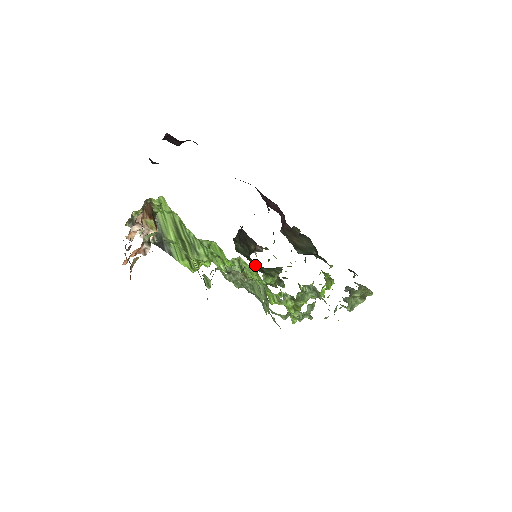
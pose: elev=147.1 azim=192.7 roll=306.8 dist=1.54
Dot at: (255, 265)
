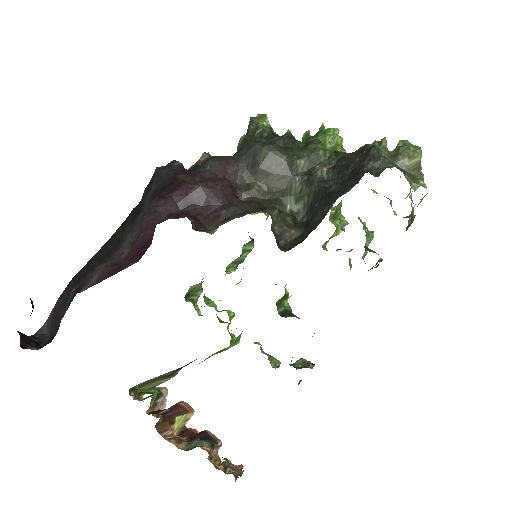
Dot at: occluded
